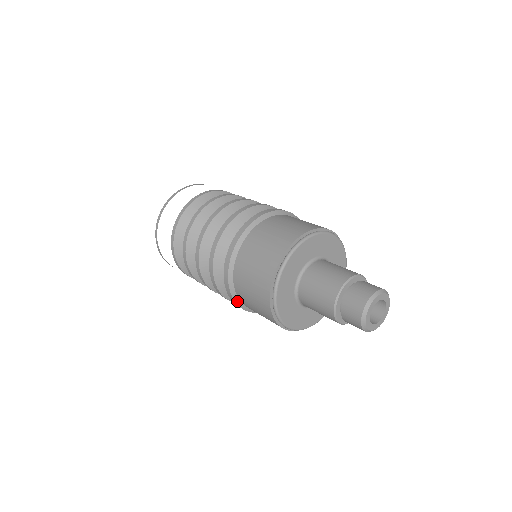
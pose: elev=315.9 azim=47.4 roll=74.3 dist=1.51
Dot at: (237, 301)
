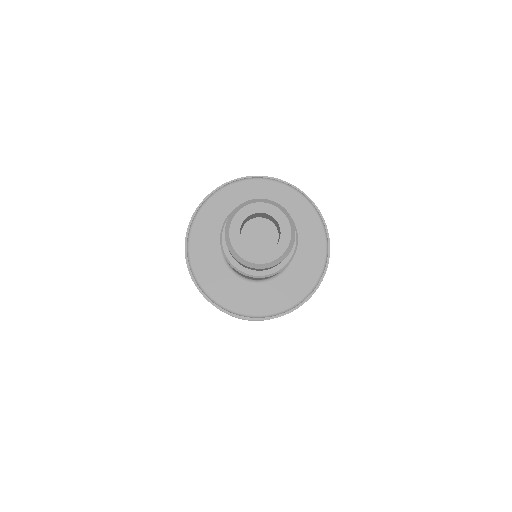
Dot at: occluded
